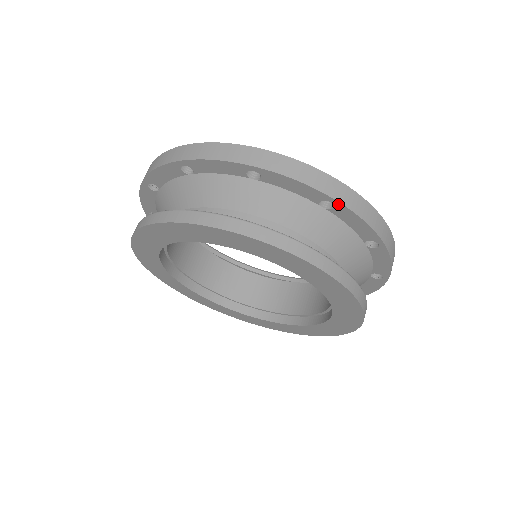
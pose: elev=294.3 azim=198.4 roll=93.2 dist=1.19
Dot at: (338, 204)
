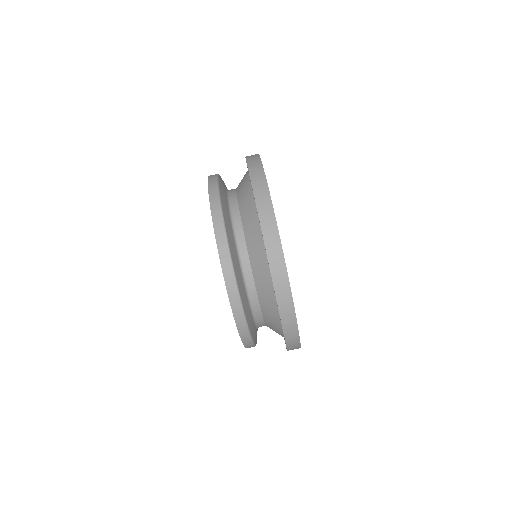
Dot at: (275, 293)
